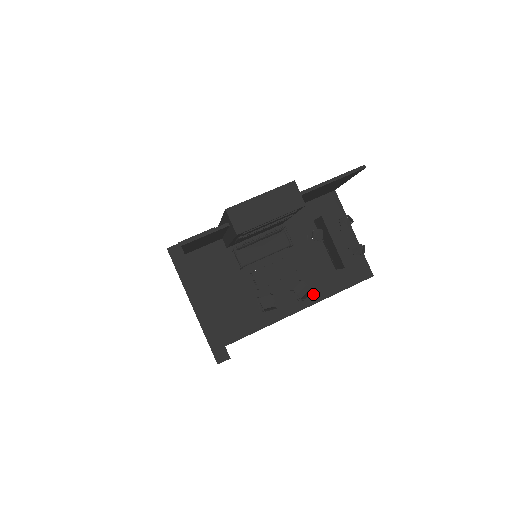
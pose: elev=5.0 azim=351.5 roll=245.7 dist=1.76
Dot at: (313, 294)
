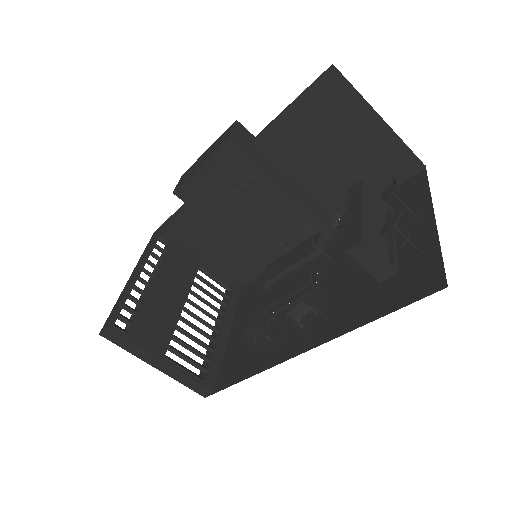
Dot at: (332, 325)
